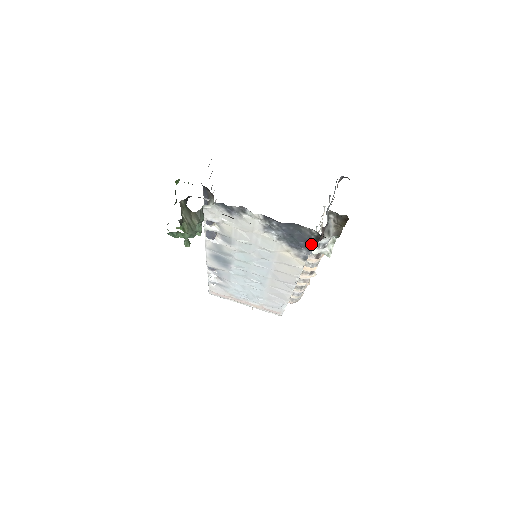
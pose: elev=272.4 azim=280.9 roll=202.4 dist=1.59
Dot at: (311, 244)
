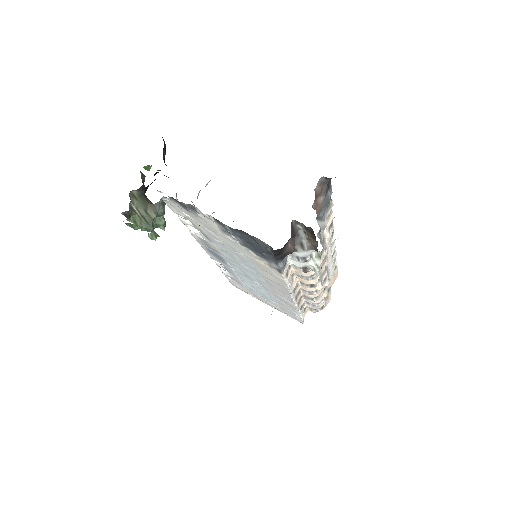
Dot at: (274, 257)
